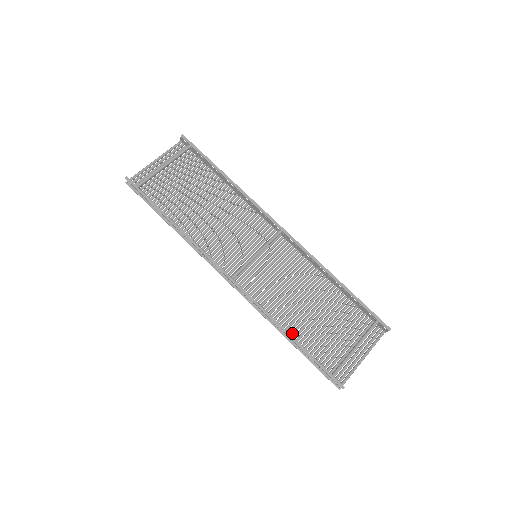
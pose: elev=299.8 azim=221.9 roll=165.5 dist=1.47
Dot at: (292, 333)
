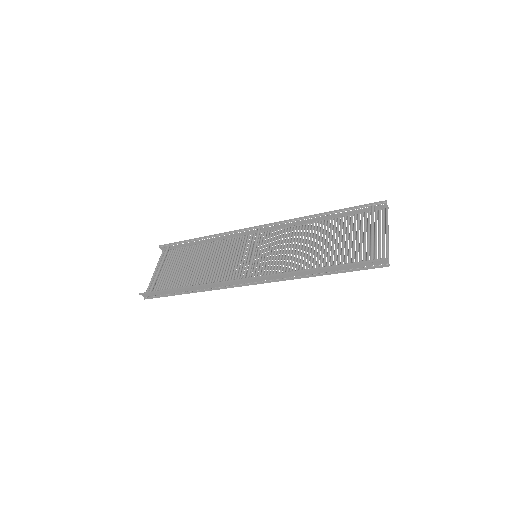
Dot at: occluded
